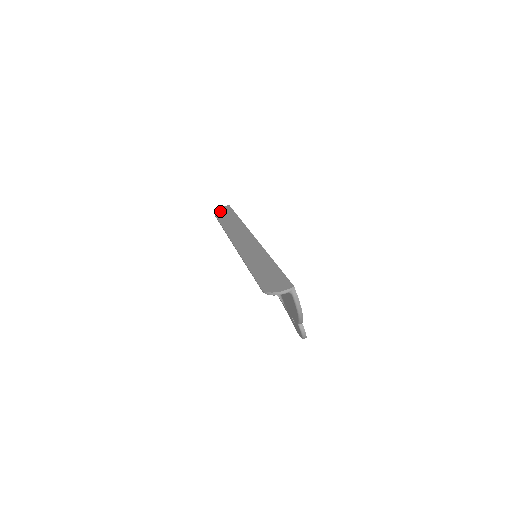
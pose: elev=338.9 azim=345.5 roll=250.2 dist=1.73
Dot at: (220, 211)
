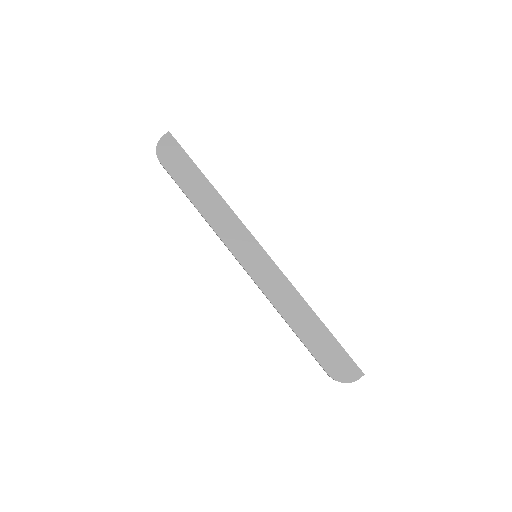
Dot at: (164, 152)
